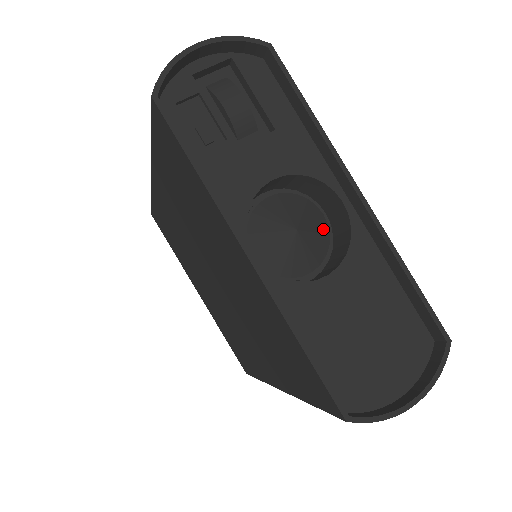
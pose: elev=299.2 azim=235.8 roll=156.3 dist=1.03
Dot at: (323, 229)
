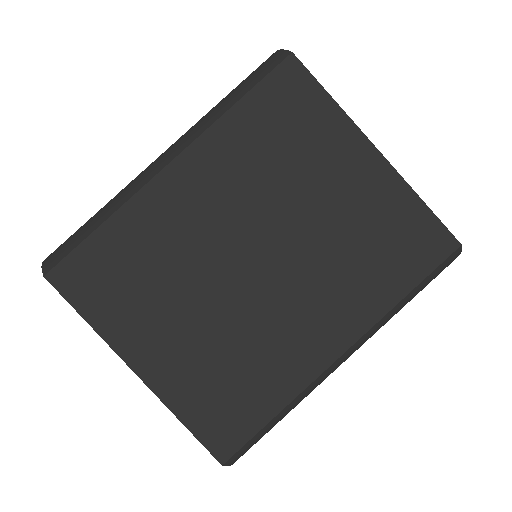
Dot at: occluded
